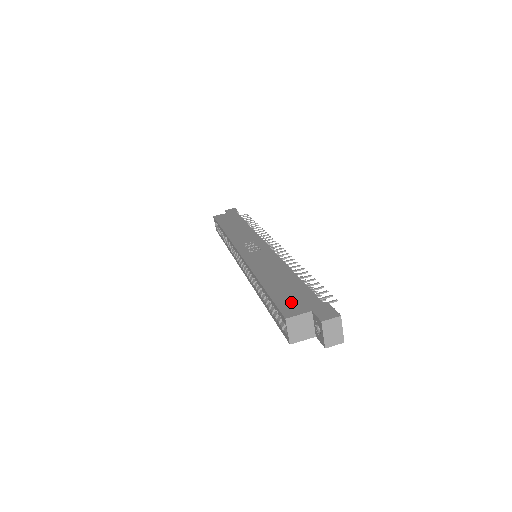
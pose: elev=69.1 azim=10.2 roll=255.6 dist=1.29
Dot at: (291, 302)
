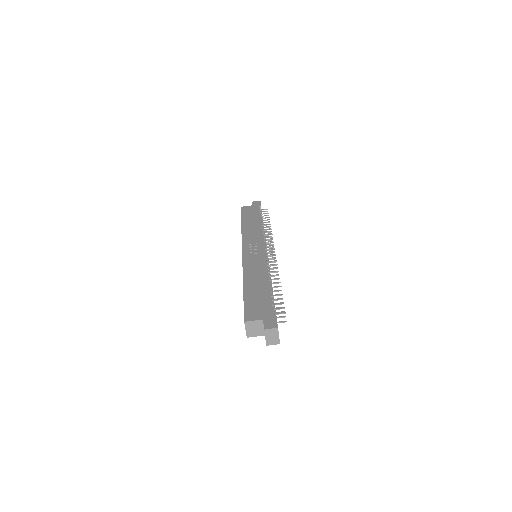
Dot at: (254, 309)
